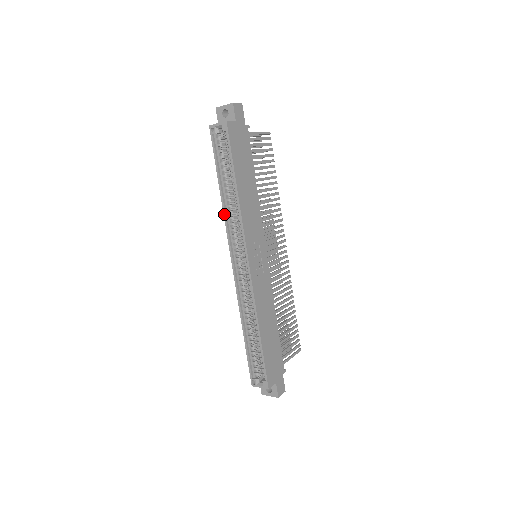
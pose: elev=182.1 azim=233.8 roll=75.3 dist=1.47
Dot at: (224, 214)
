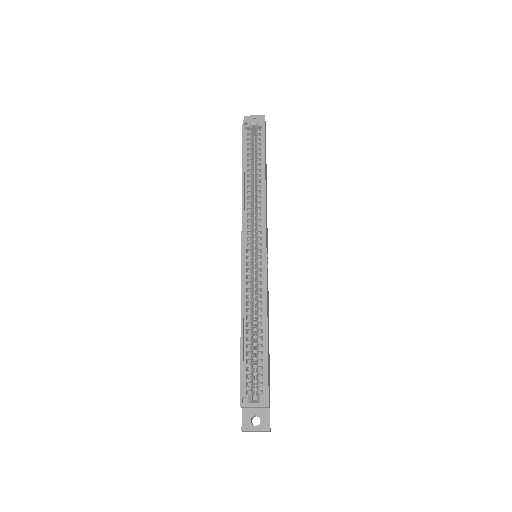
Dot at: (243, 195)
